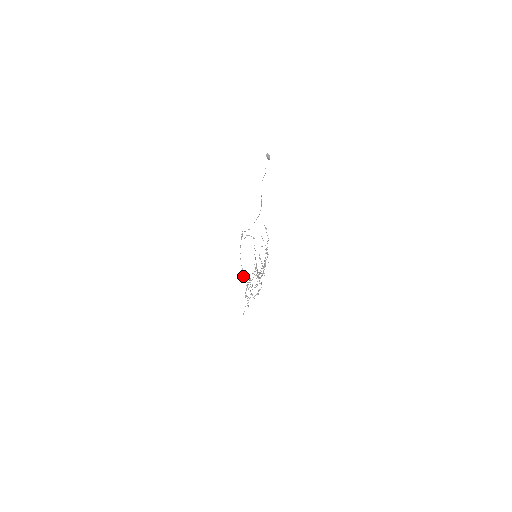
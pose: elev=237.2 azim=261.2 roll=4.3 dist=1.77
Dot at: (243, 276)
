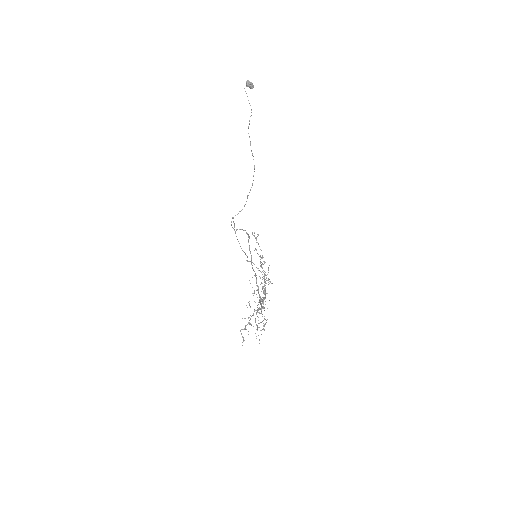
Dot at: (254, 250)
